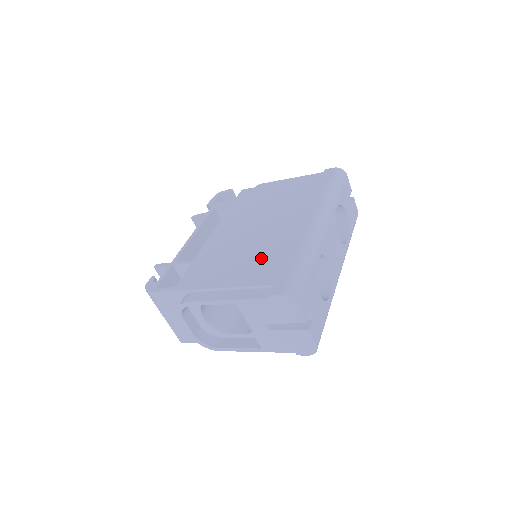
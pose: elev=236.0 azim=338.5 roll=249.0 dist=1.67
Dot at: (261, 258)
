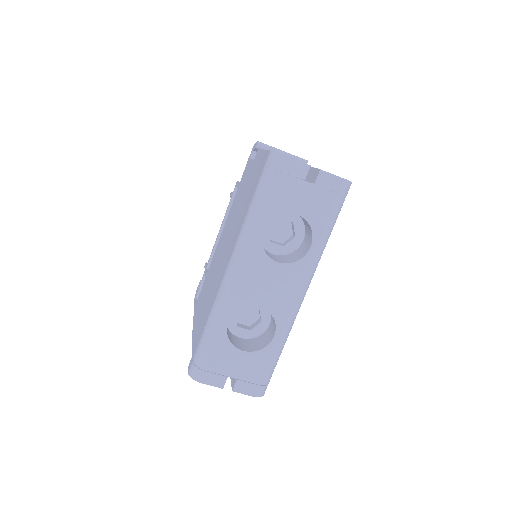
Dot at: (205, 307)
